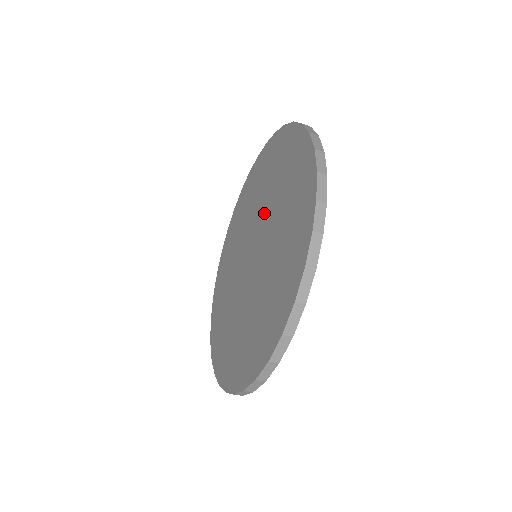
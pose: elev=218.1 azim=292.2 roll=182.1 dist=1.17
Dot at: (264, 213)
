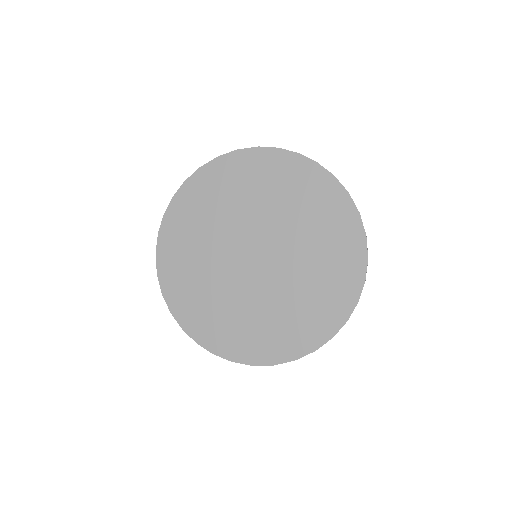
Dot at: (284, 235)
